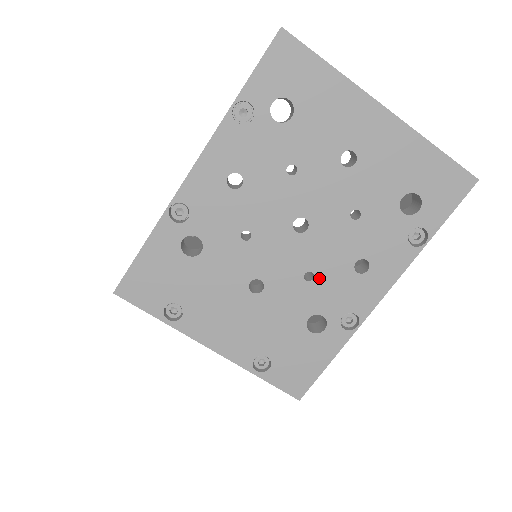
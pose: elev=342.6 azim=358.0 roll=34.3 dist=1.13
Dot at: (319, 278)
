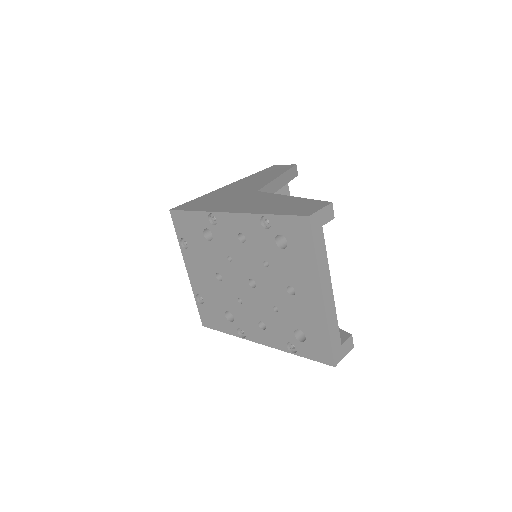
Dot at: (243, 306)
